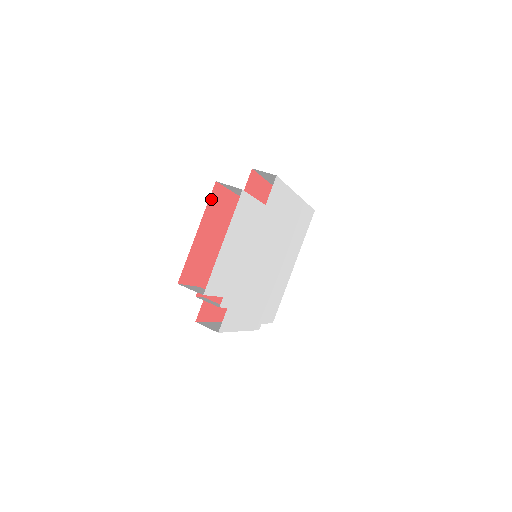
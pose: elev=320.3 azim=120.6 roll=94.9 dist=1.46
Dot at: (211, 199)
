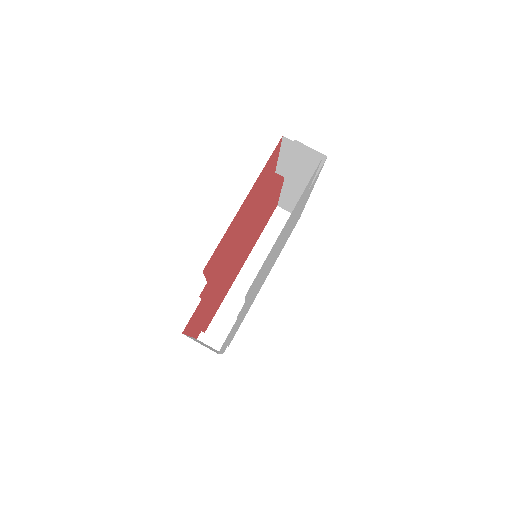
Dot at: (269, 159)
